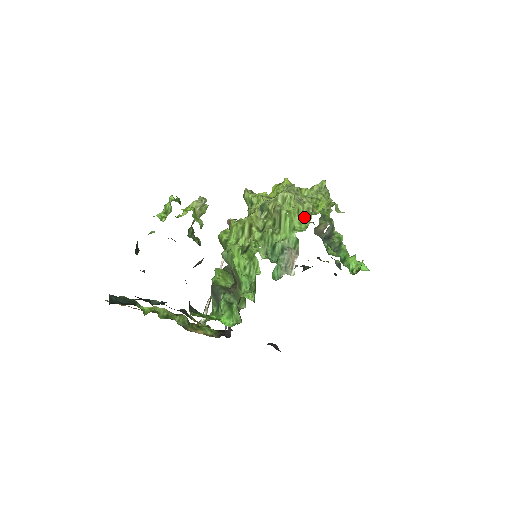
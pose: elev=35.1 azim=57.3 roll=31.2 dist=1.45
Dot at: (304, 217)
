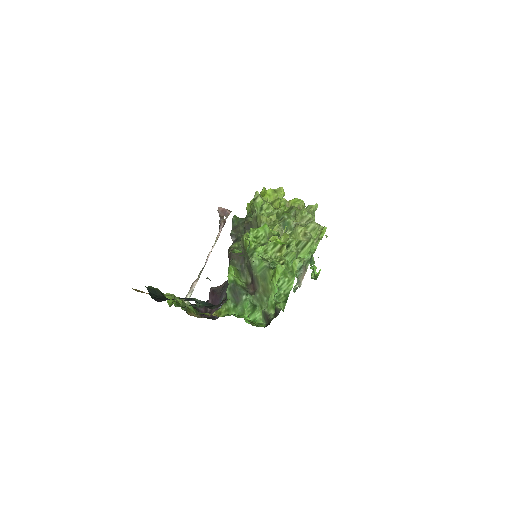
Dot at: occluded
